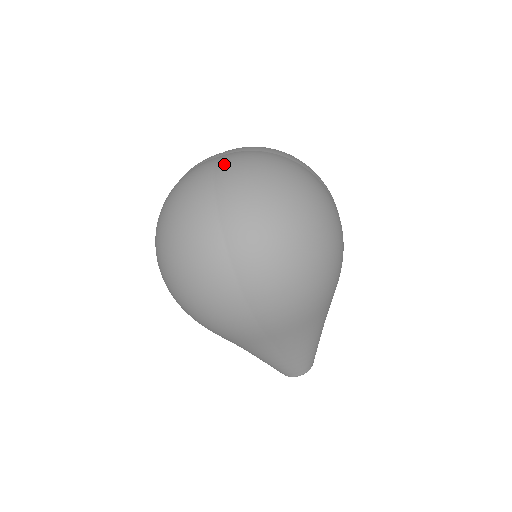
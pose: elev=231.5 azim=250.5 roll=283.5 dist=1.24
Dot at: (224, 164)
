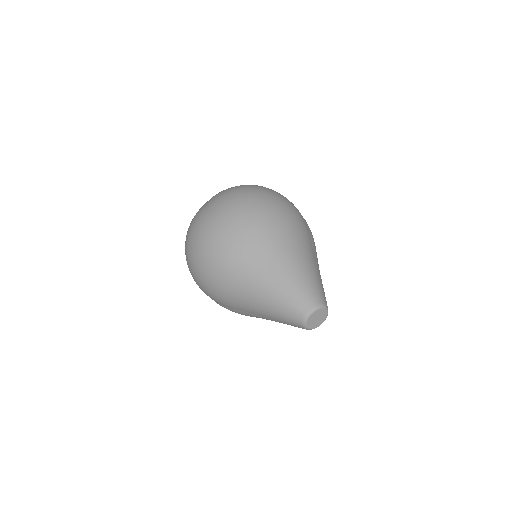
Dot at: occluded
